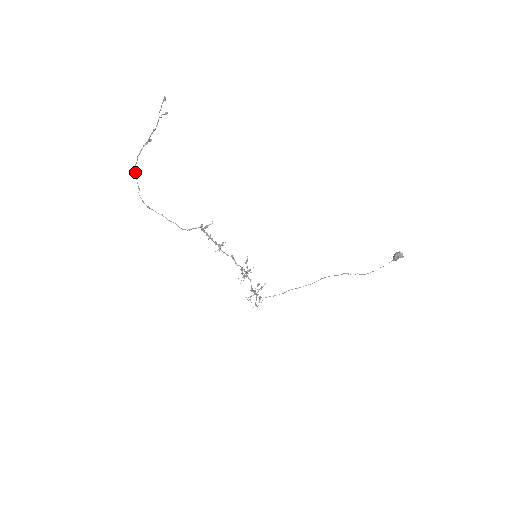
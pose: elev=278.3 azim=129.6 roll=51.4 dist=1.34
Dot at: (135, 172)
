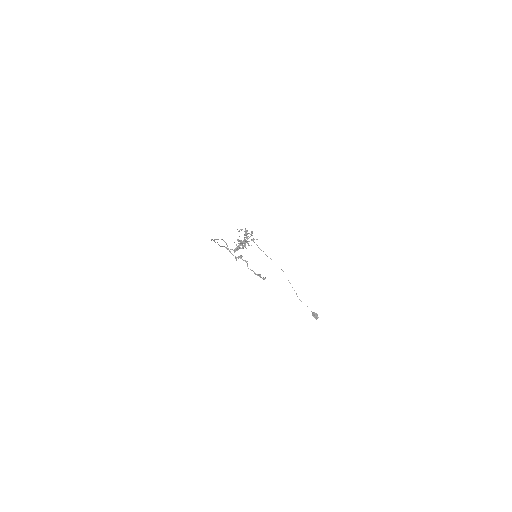
Dot at: occluded
